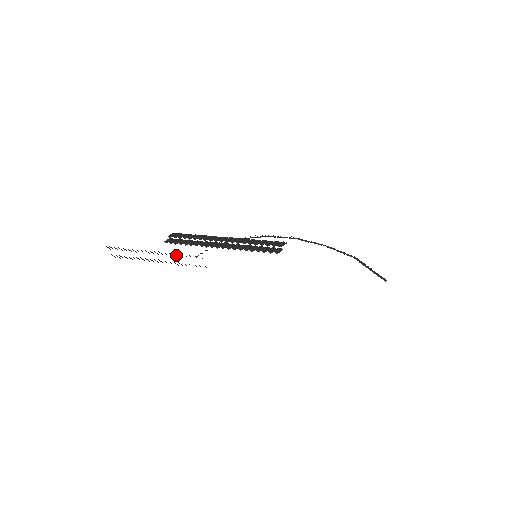
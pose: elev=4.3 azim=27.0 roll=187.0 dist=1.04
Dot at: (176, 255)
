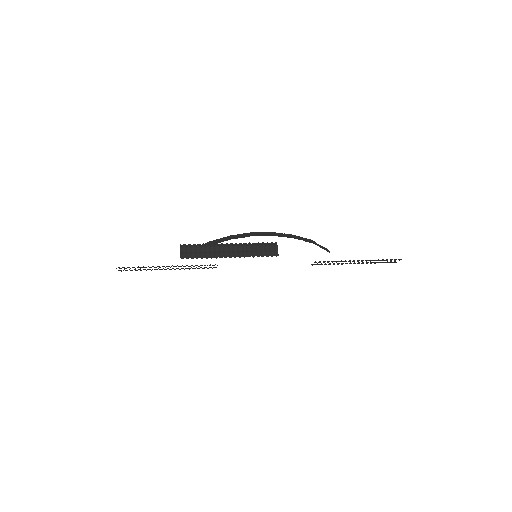
Dot at: (193, 266)
